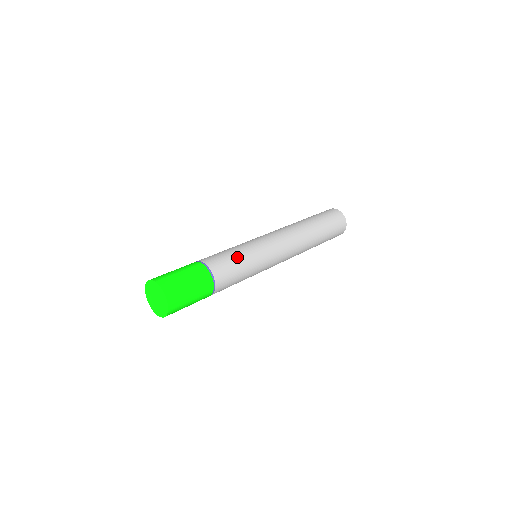
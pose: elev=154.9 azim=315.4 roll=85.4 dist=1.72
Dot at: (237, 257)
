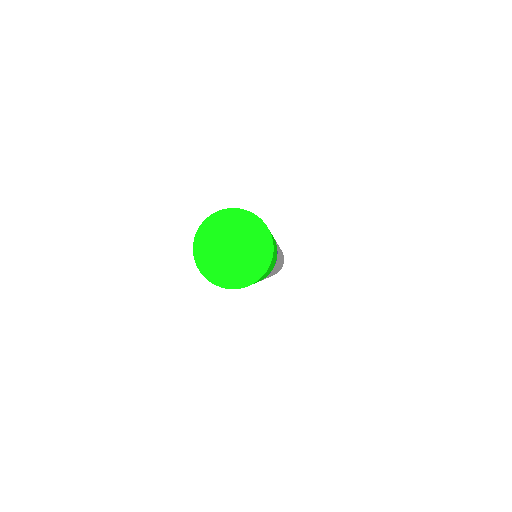
Dot at: occluded
